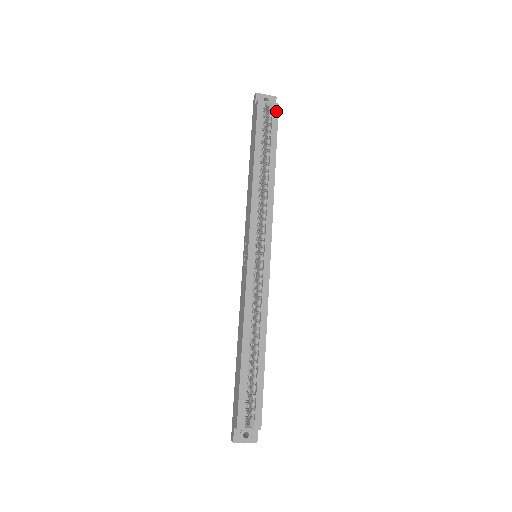
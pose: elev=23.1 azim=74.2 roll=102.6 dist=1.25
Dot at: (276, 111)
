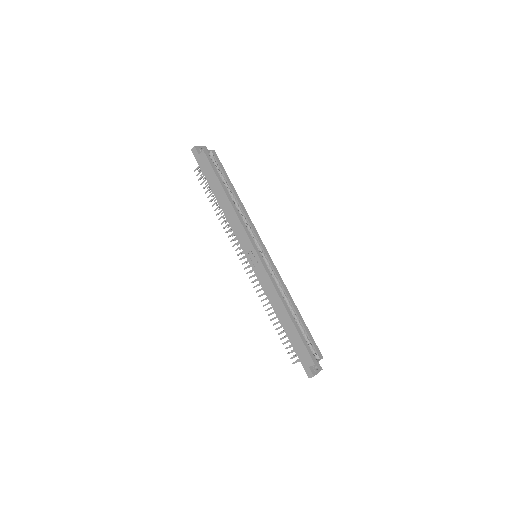
Dot at: (216, 155)
